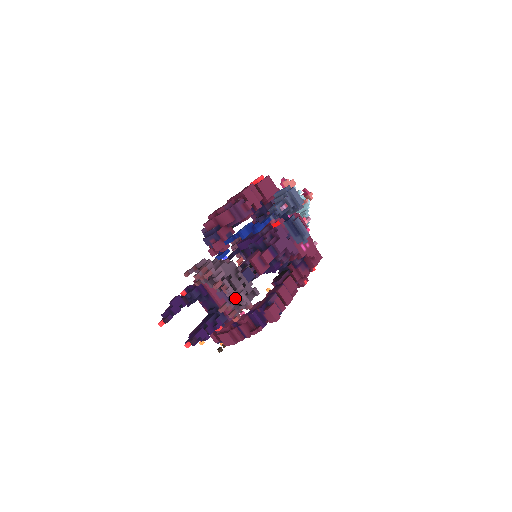
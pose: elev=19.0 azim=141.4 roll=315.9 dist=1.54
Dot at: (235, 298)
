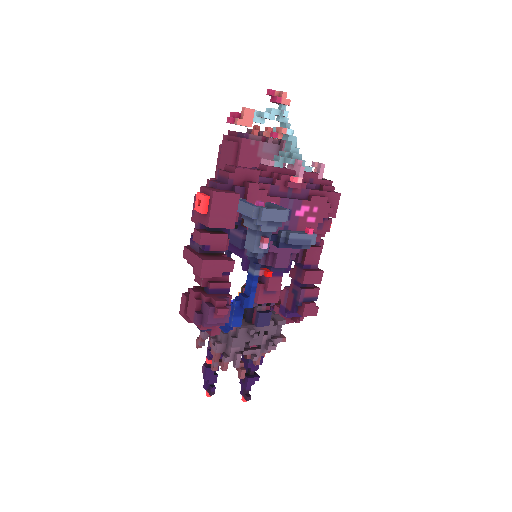
Dot at: occluded
